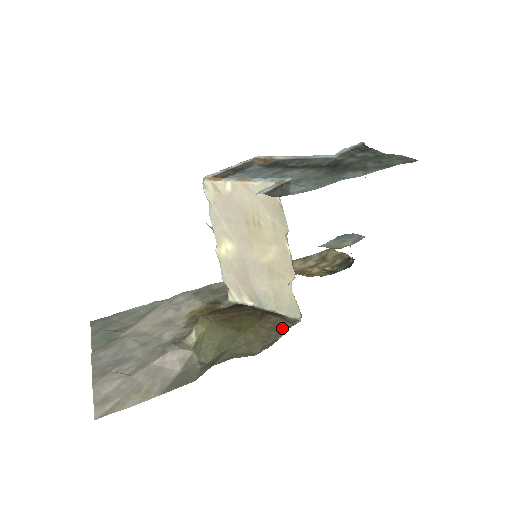
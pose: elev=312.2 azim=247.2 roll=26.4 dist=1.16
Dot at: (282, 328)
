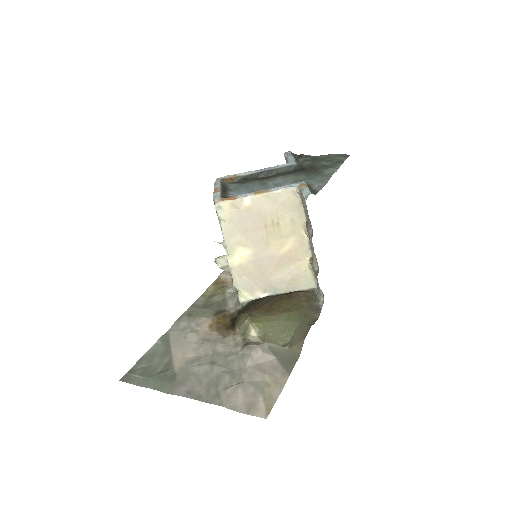
Dot at: (313, 297)
